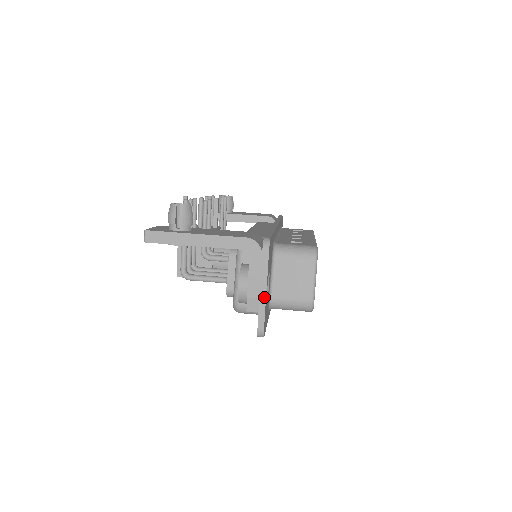
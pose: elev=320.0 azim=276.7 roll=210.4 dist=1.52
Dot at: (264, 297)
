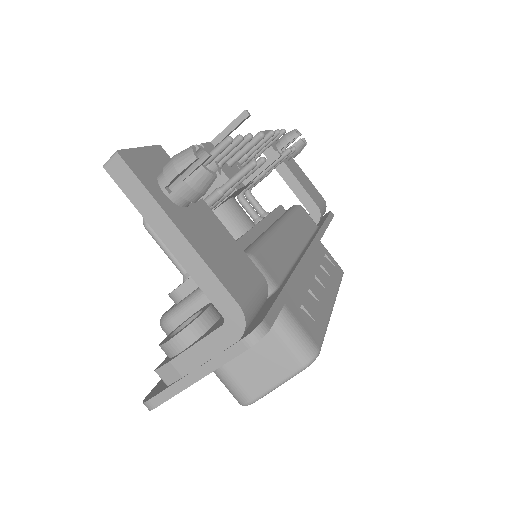
Dot at: (190, 382)
